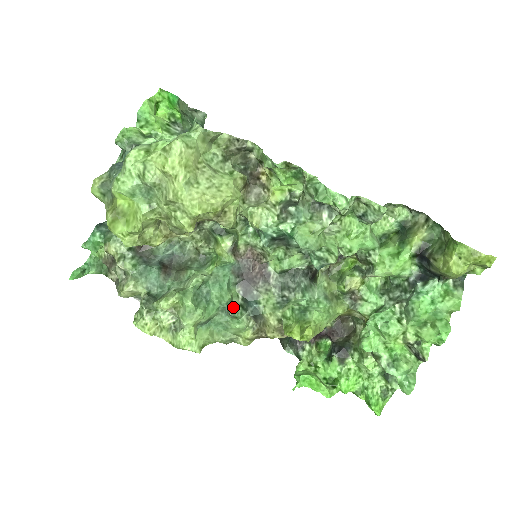
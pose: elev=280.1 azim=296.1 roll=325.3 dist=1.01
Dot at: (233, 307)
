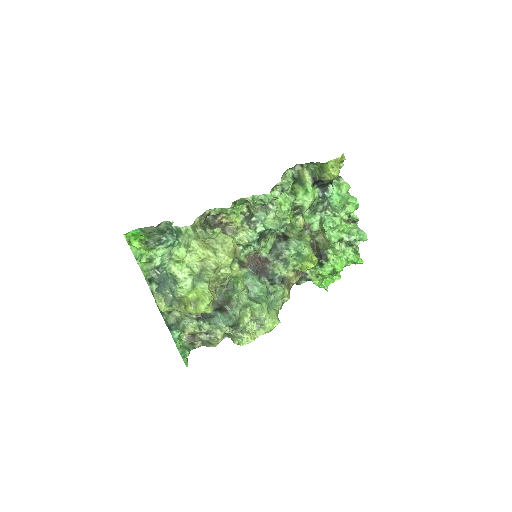
Dot at: (267, 289)
